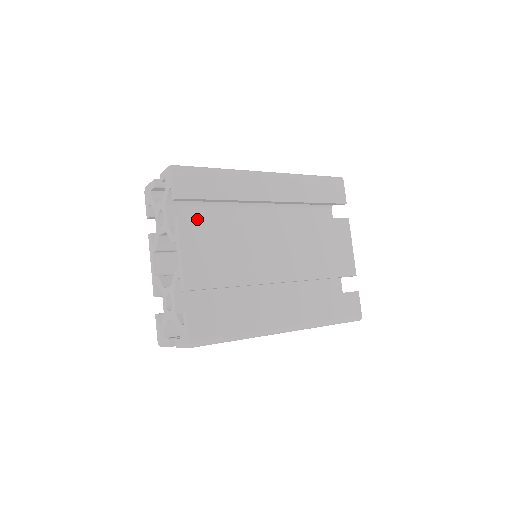
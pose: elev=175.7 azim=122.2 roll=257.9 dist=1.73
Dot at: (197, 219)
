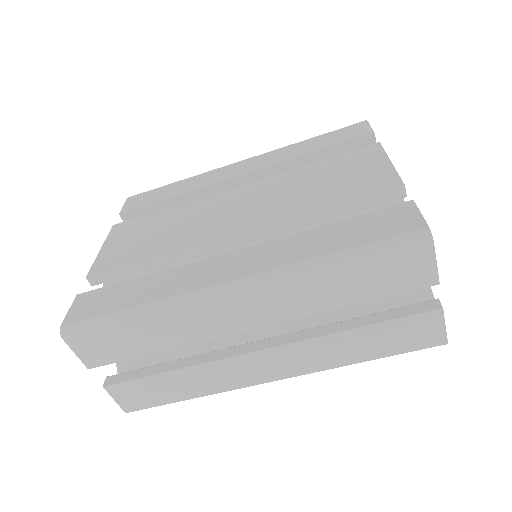
Dot at: (134, 220)
